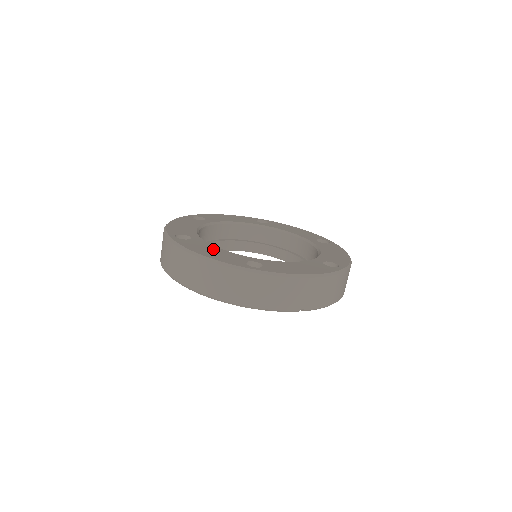
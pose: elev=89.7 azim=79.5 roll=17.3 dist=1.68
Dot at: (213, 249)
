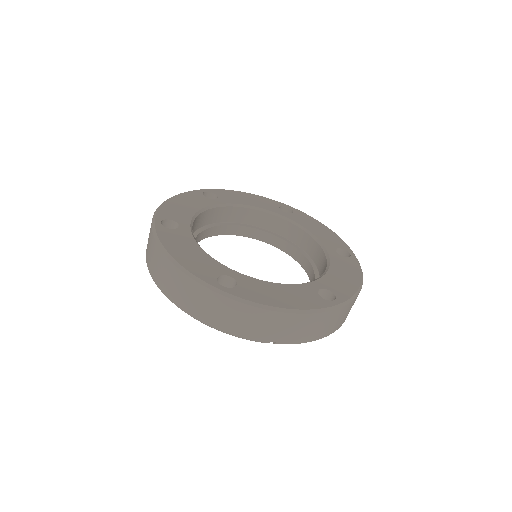
Dot at: (192, 249)
